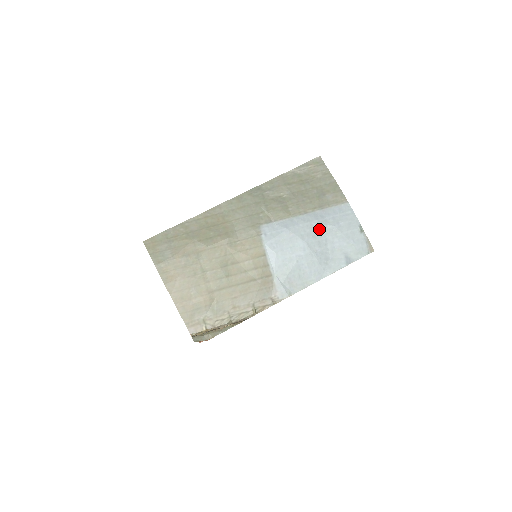
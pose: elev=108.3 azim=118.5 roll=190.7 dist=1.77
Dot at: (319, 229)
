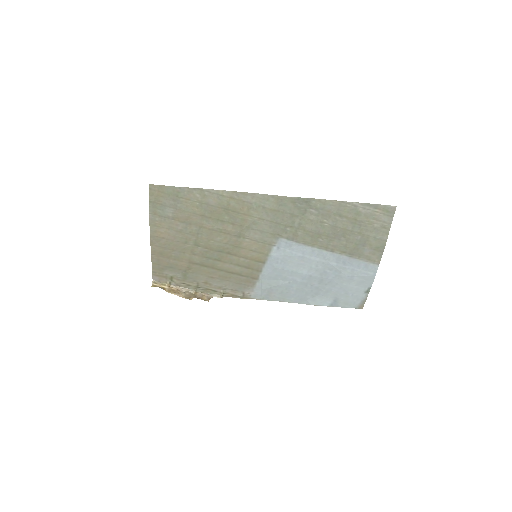
Dot at: (331, 271)
